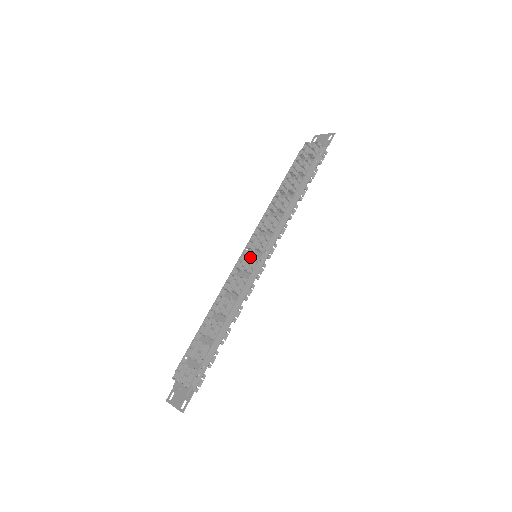
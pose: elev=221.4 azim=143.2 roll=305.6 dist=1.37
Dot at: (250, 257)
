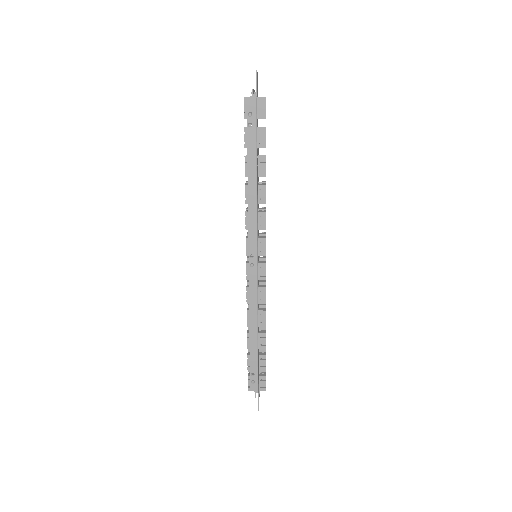
Dot at: (246, 264)
